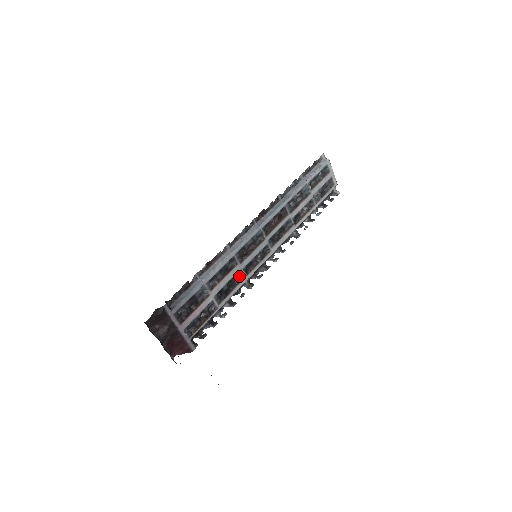
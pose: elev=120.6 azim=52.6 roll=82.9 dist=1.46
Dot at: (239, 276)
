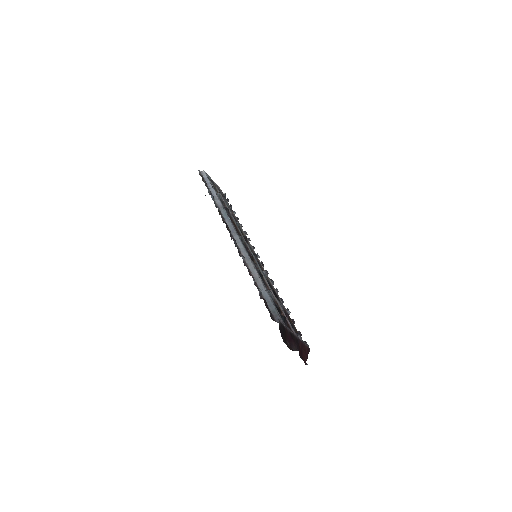
Dot at: occluded
